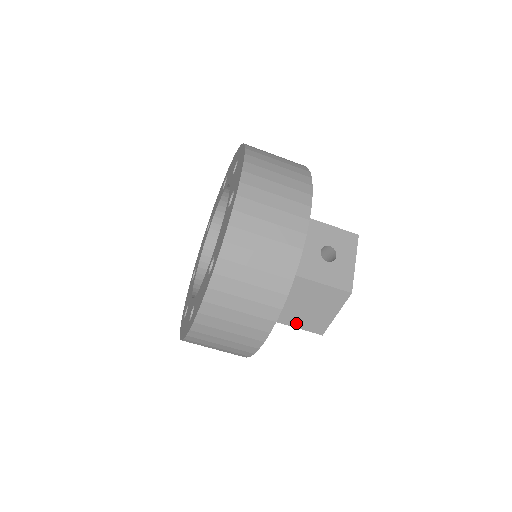
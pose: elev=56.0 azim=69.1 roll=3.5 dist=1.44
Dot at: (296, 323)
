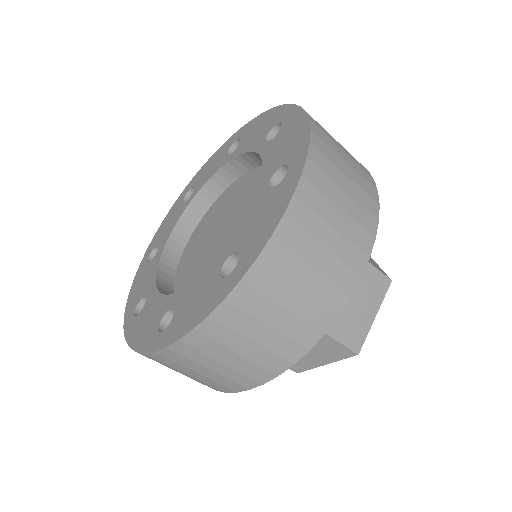
Dot at: (333, 328)
